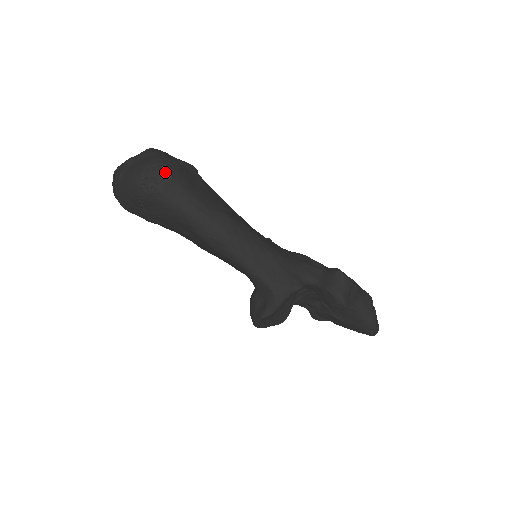
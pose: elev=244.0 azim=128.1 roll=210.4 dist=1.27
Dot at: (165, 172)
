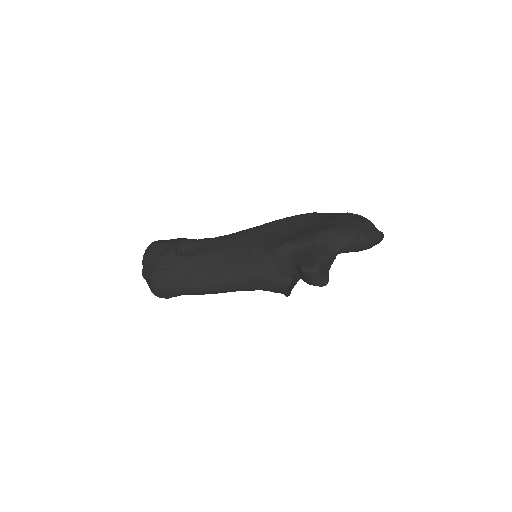
Dot at: (161, 290)
